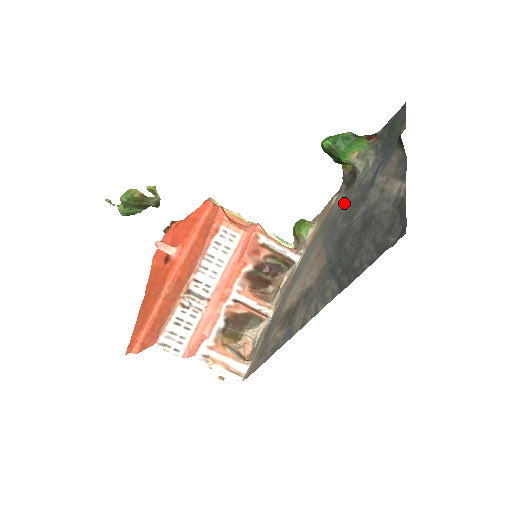
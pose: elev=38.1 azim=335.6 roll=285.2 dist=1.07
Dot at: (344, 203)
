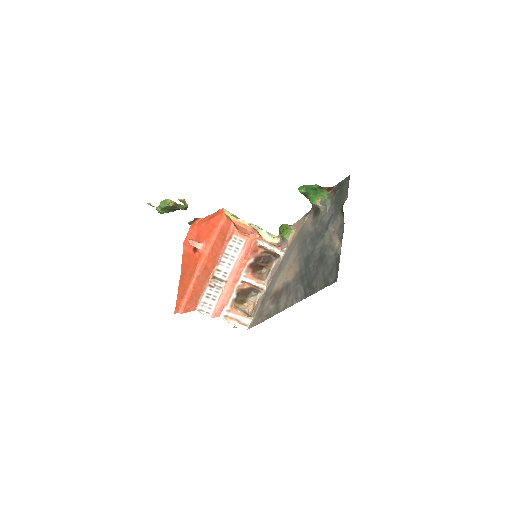
Dot at: (311, 228)
